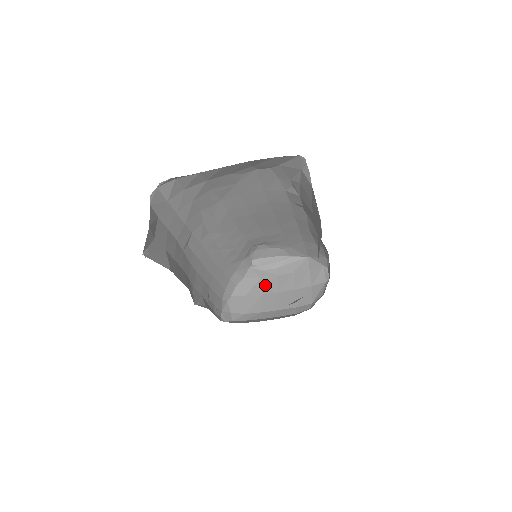
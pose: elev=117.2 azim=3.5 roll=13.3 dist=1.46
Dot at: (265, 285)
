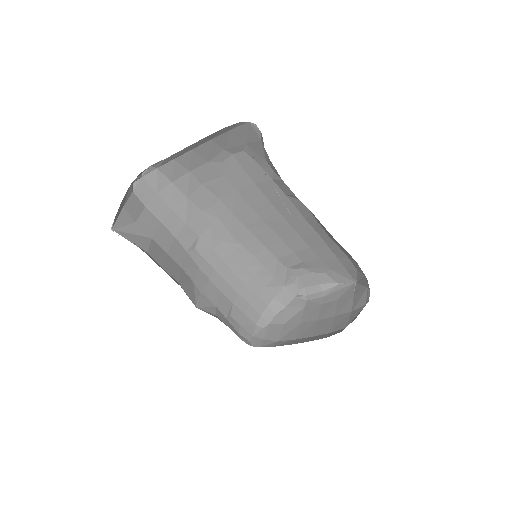
Dot at: (306, 314)
